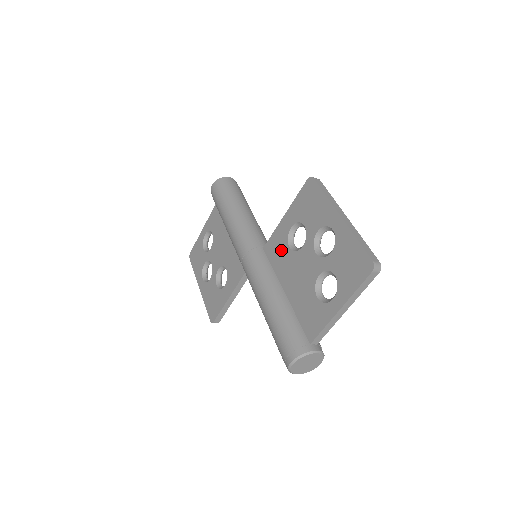
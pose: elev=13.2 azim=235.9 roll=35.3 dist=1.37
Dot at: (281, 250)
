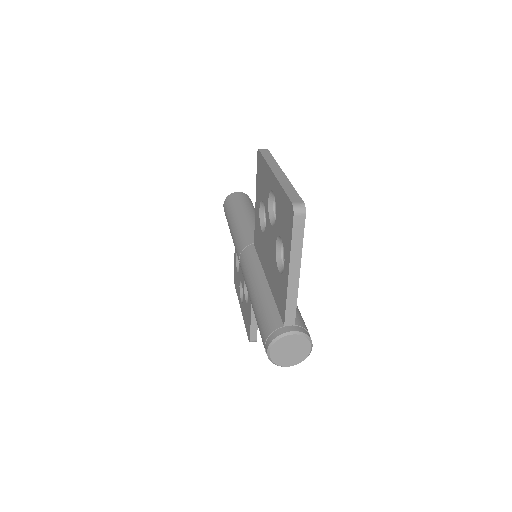
Dot at: (259, 238)
